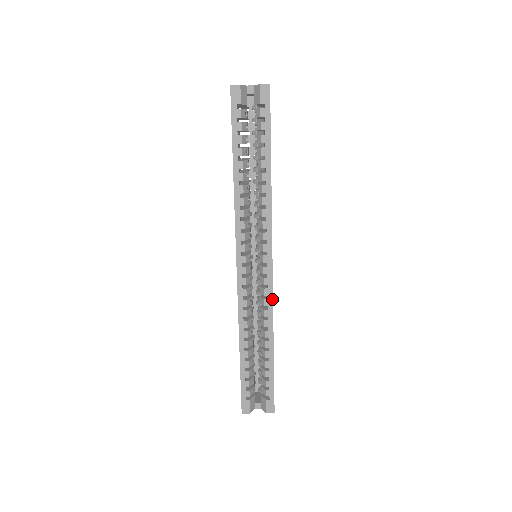
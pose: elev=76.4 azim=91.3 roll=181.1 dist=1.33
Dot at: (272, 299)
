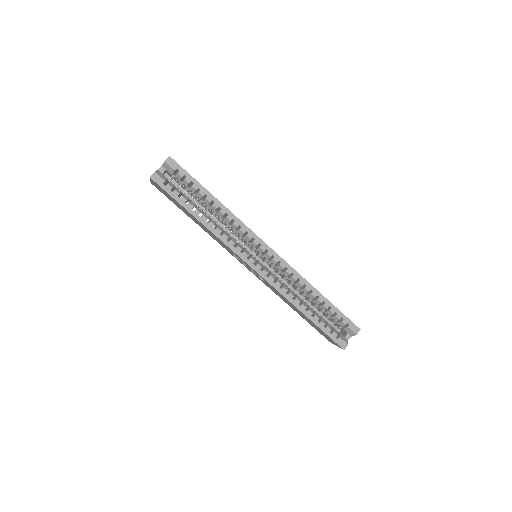
Dot at: (290, 266)
